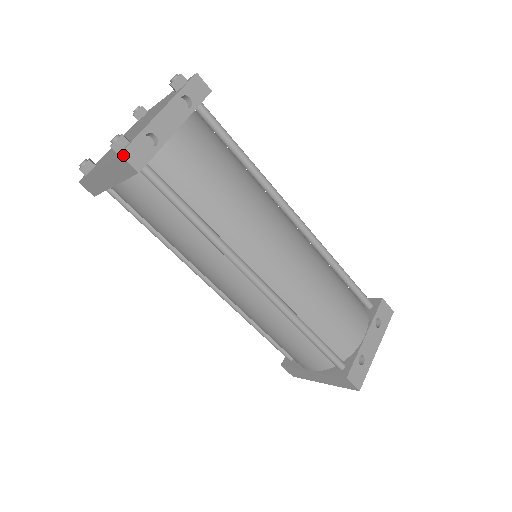
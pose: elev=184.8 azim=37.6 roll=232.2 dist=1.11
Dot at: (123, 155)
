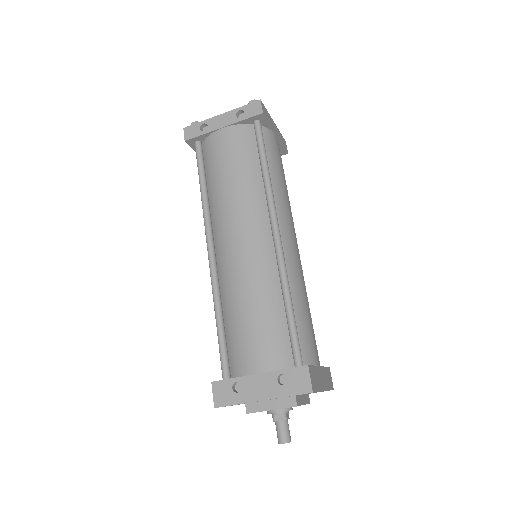
Dot at: (184, 129)
